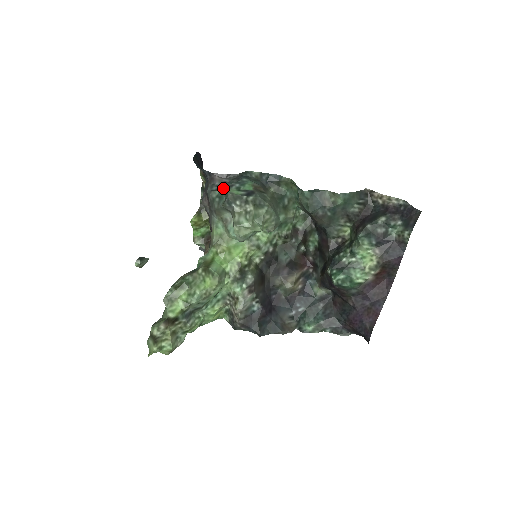
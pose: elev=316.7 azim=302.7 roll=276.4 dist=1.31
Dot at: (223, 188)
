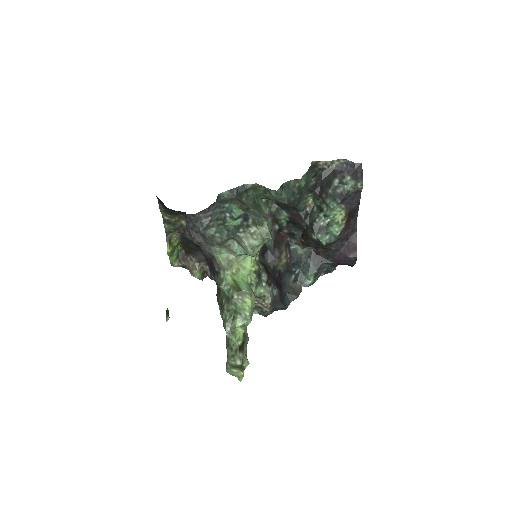
Dot at: (218, 223)
